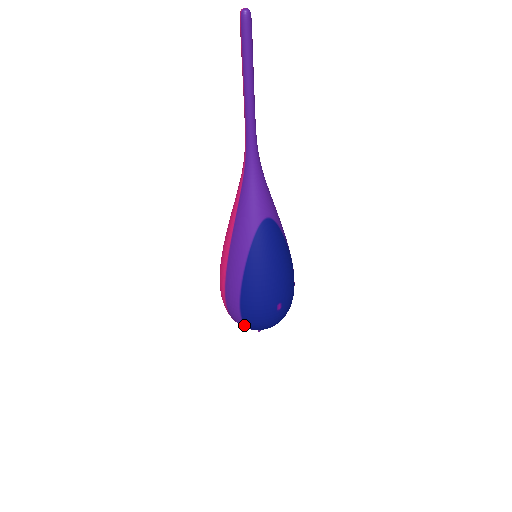
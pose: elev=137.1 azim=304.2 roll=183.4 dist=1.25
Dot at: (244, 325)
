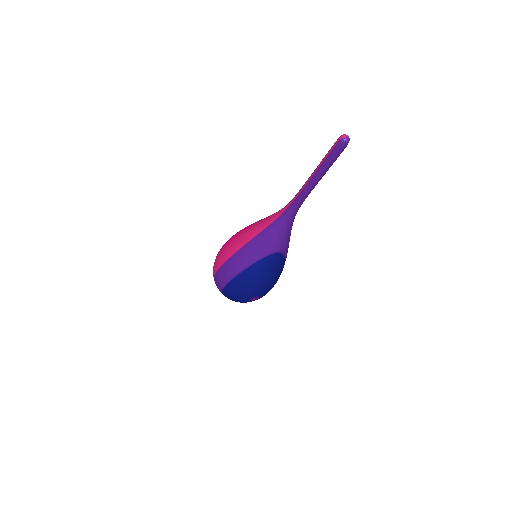
Dot at: occluded
